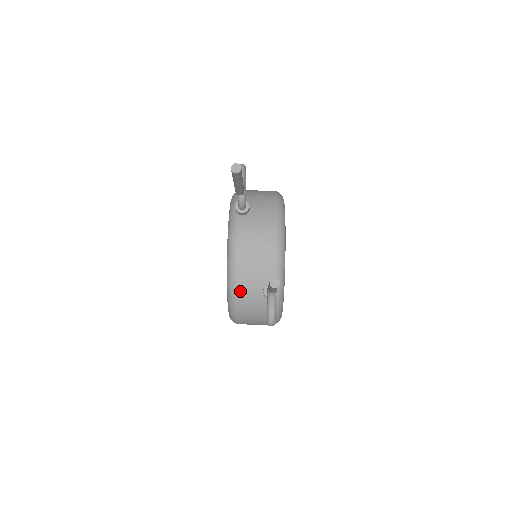
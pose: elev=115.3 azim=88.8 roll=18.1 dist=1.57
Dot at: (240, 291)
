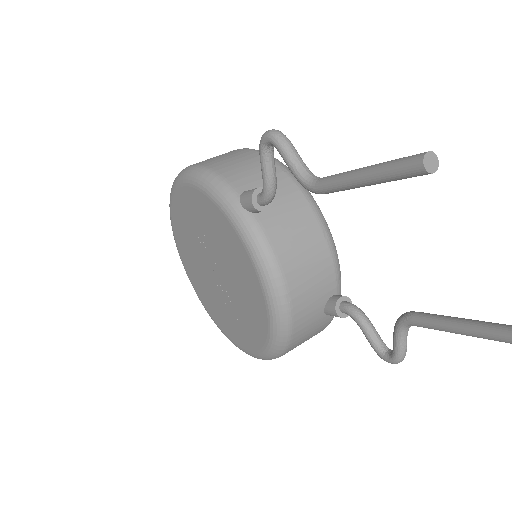
Dot at: (297, 326)
